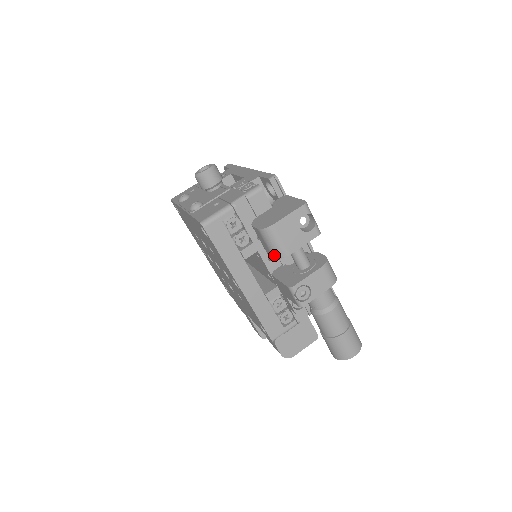
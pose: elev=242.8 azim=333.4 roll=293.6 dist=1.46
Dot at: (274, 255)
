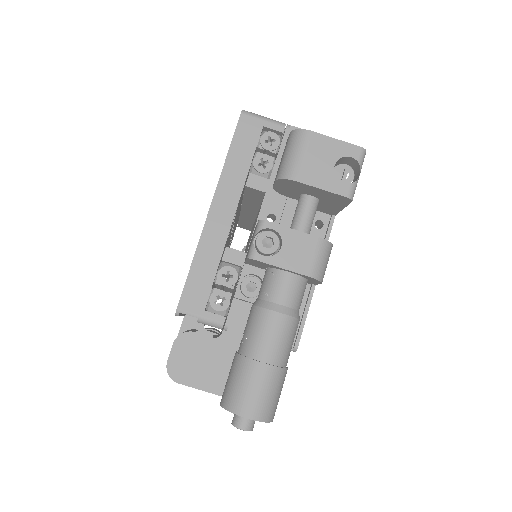
Dot at: (280, 172)
